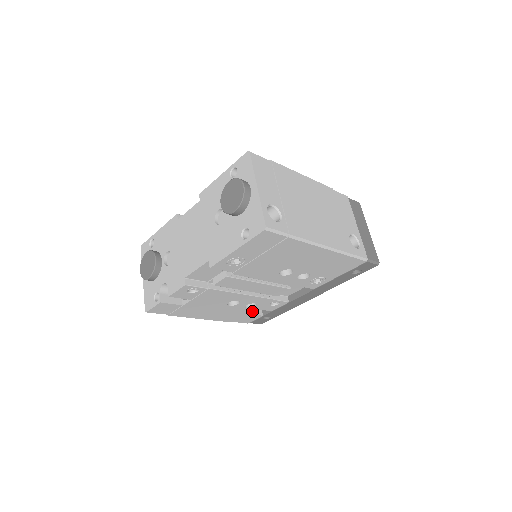
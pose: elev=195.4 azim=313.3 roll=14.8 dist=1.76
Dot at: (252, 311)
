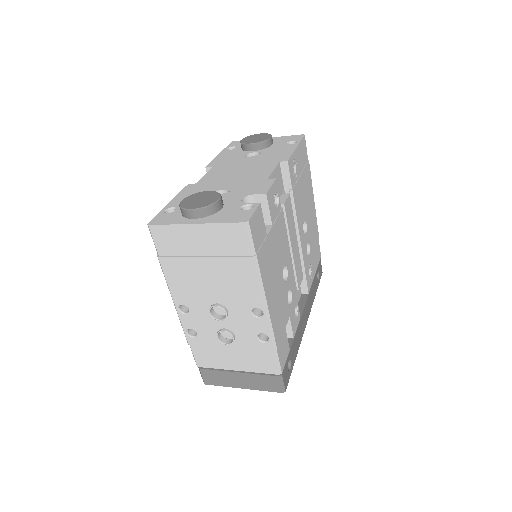
Dot at: occluded
